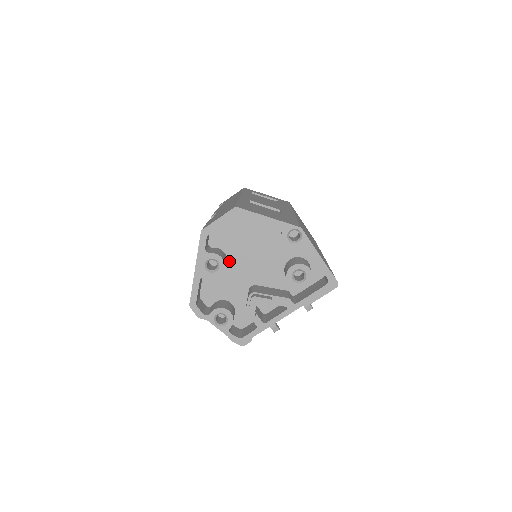
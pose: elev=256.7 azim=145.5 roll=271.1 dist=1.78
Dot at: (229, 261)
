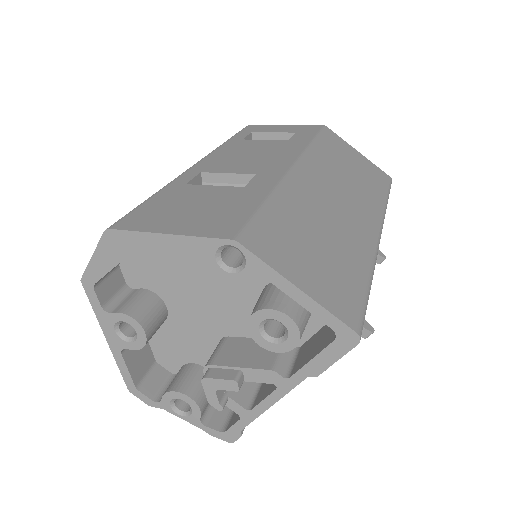
Dot at: (169, 305)
